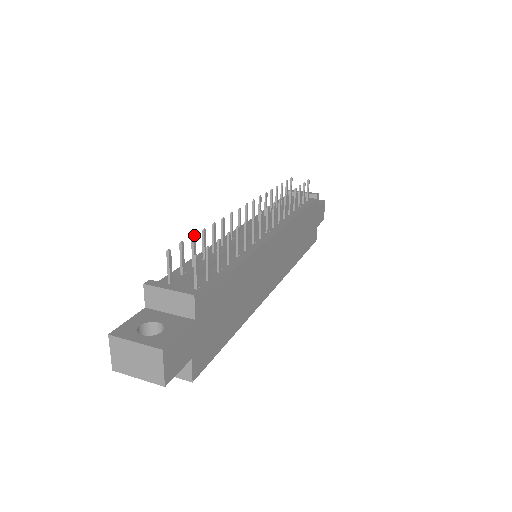
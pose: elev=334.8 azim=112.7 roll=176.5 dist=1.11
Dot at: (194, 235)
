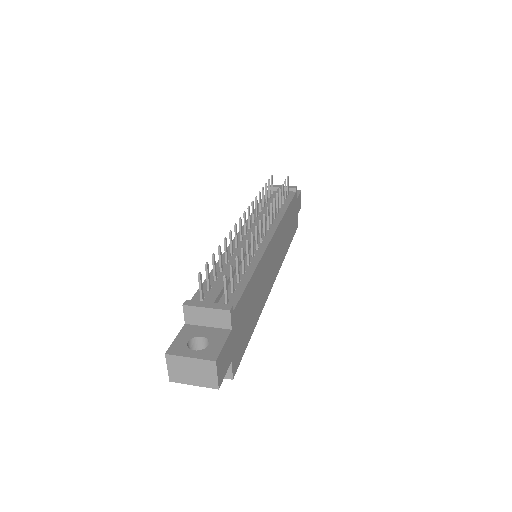
Dot at: (214, 254)
